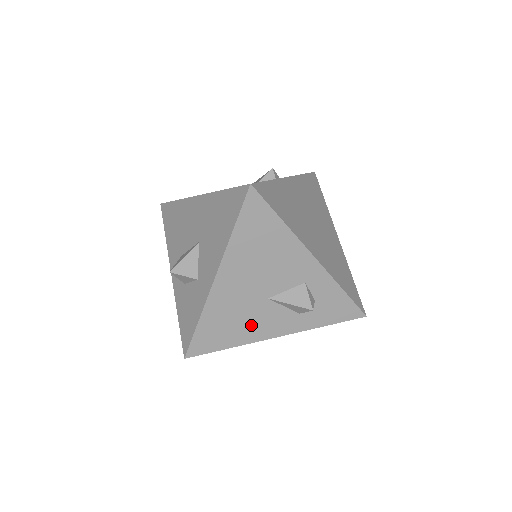
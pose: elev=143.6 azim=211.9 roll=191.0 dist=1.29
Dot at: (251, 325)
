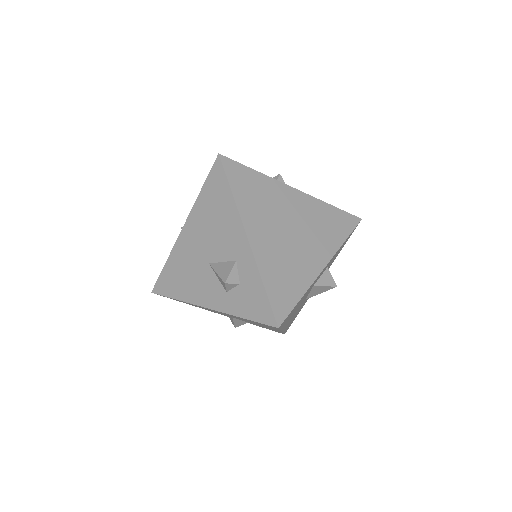
Dot at: (194, 284)
